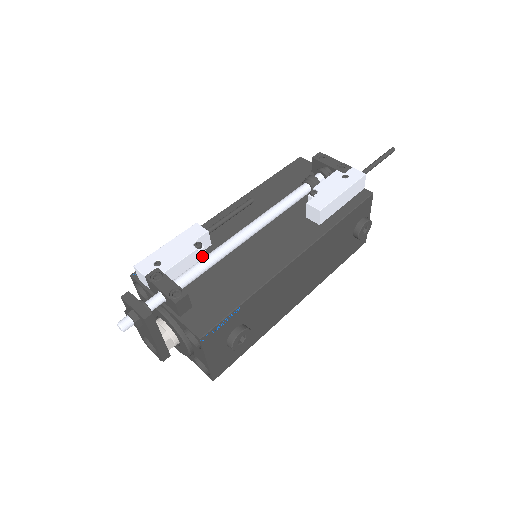
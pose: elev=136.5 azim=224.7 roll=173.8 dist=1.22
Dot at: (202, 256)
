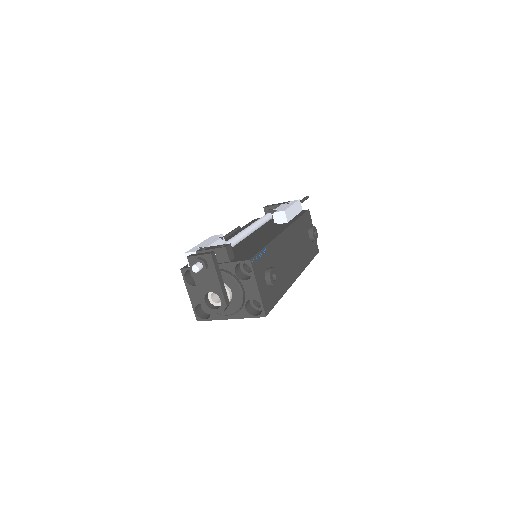
Dot at: occluded
